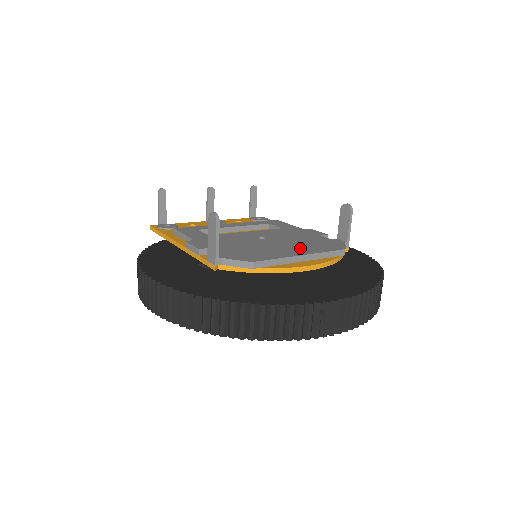
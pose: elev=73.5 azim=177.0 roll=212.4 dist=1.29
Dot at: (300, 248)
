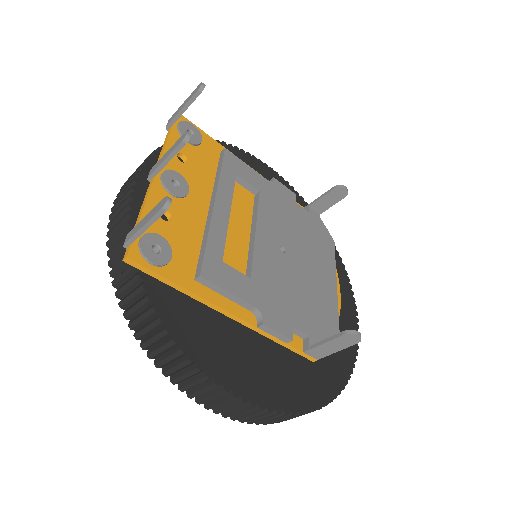
Dot at: (322, 265)
